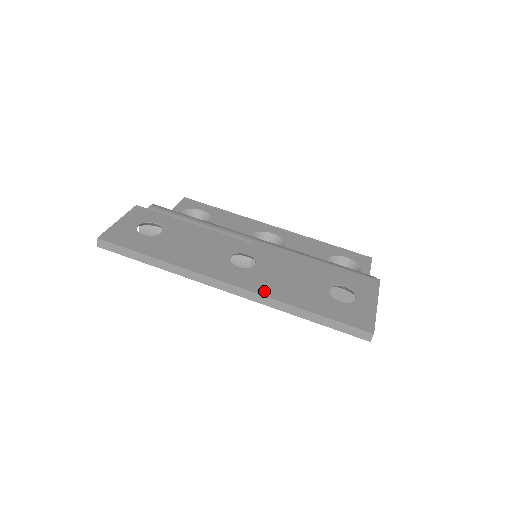
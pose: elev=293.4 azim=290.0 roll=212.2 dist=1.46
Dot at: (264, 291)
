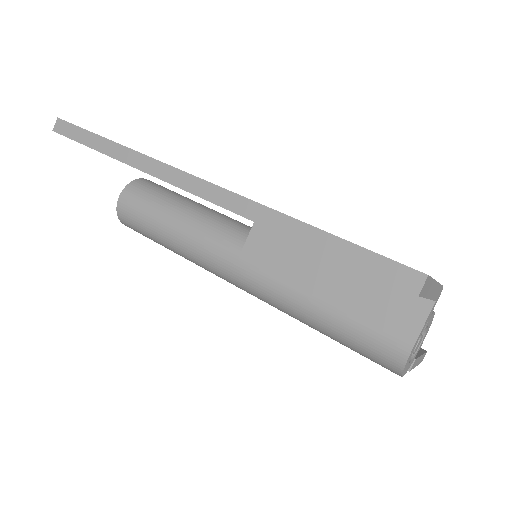
Dot at: occluded
